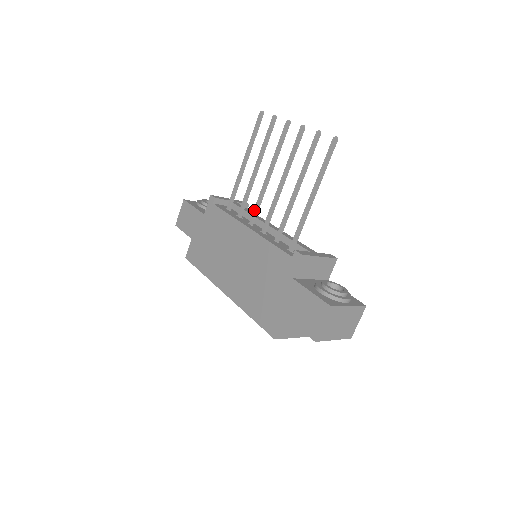
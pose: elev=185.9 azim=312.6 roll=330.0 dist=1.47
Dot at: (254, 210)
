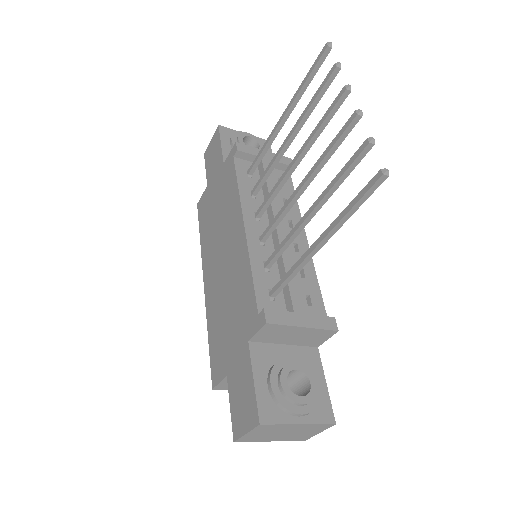
Dot at: (265, 200)
